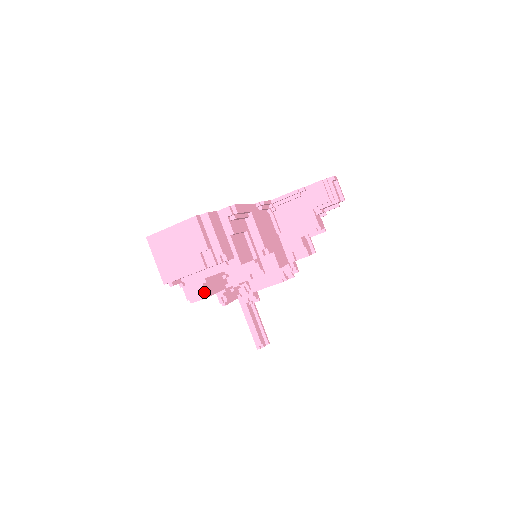
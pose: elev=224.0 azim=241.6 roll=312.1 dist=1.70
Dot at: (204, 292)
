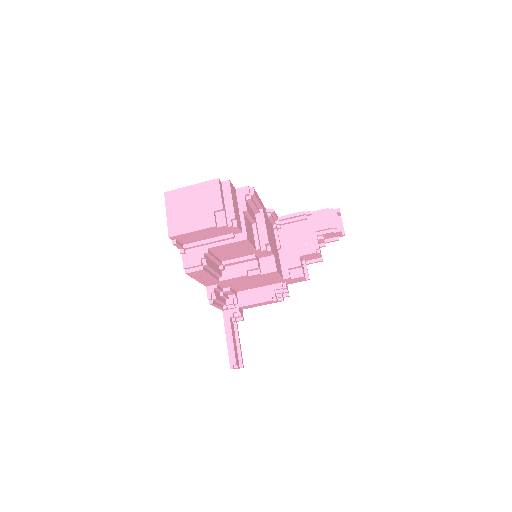
Dot at: (202, 263)
